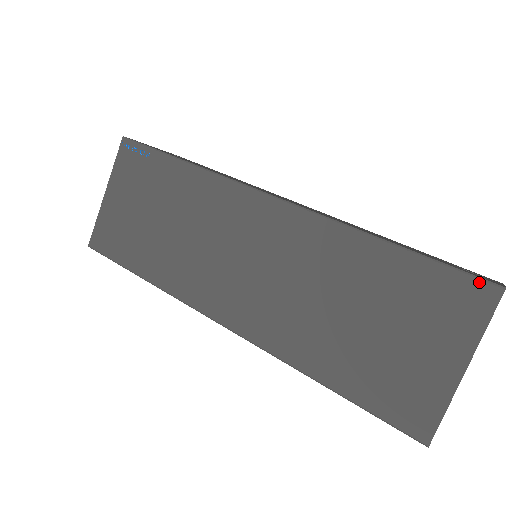
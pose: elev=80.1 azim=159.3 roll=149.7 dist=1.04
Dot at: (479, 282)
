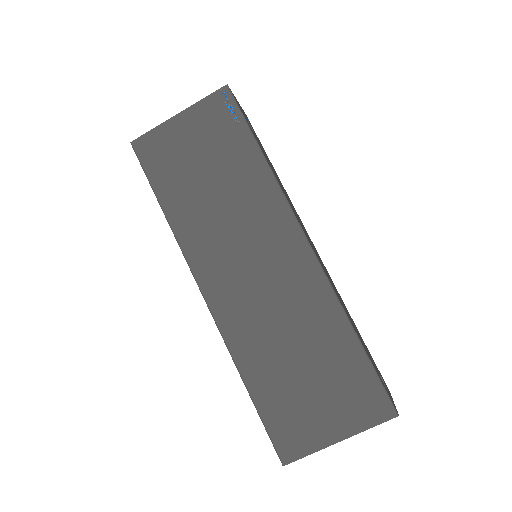
Dot at: (388, 401)
